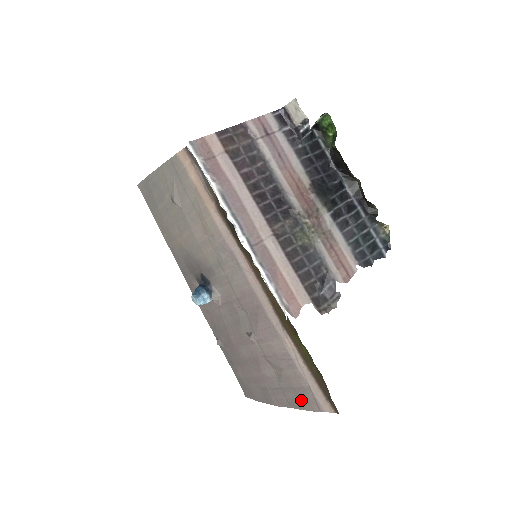
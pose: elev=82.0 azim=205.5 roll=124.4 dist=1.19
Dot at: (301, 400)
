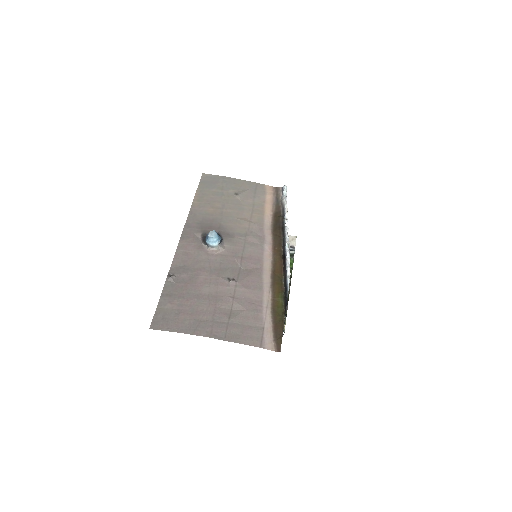
Dot at: (245, 336)
